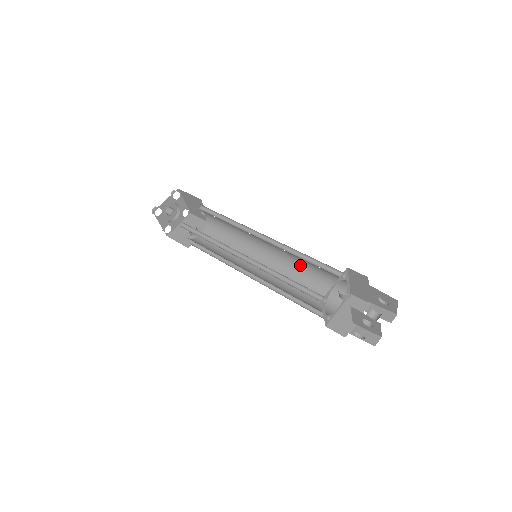
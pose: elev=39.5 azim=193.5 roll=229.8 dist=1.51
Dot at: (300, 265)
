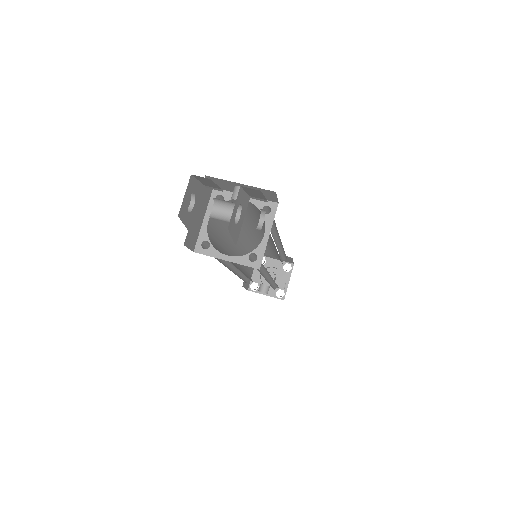
Dot at: occluded
